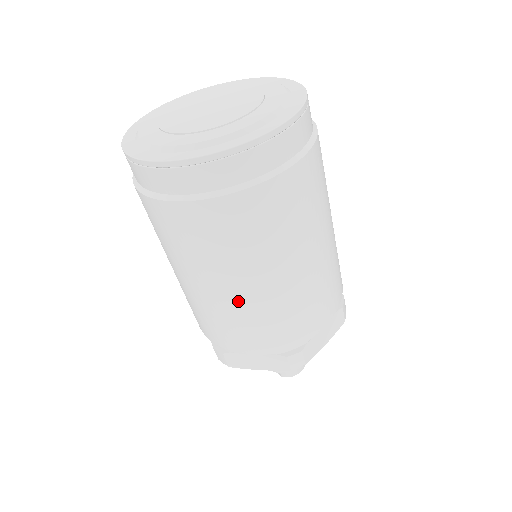
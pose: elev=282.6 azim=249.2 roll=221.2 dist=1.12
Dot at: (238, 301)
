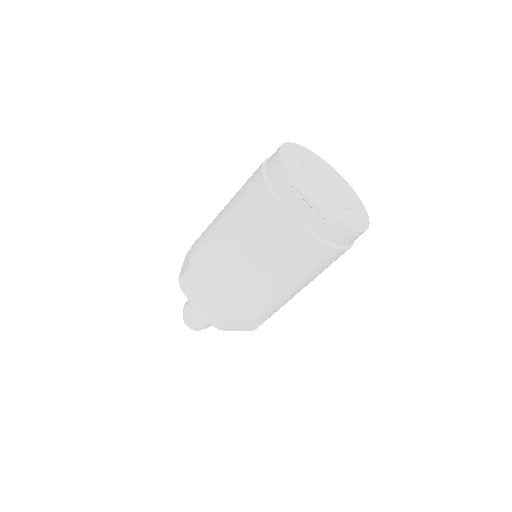
Dot at: (240, 270)
